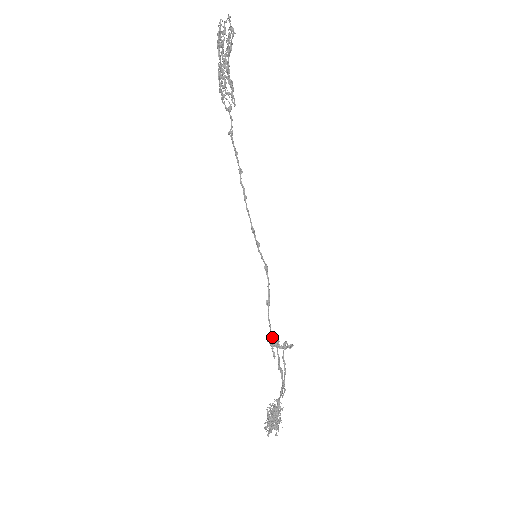
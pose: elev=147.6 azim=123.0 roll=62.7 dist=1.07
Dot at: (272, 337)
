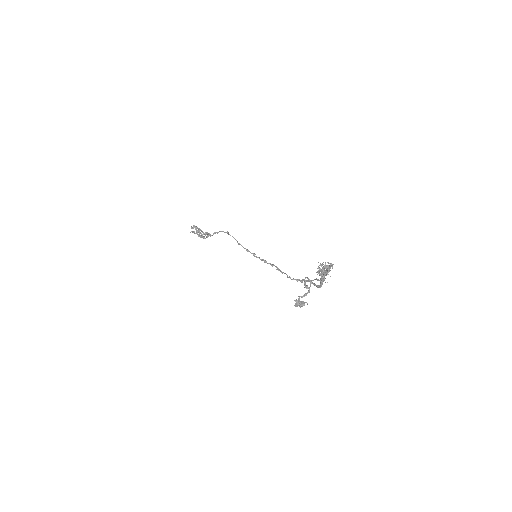
Dot at: (294, 279)
